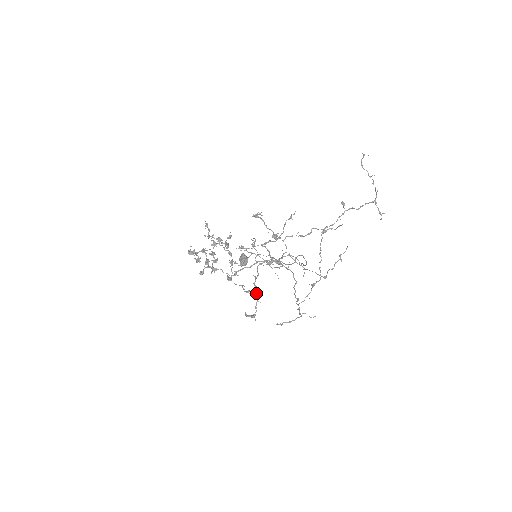
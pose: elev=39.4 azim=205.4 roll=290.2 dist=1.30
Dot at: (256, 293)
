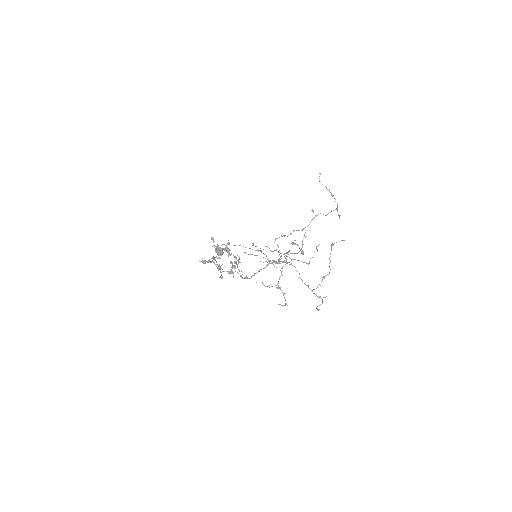
Dot at: (280, 288)
